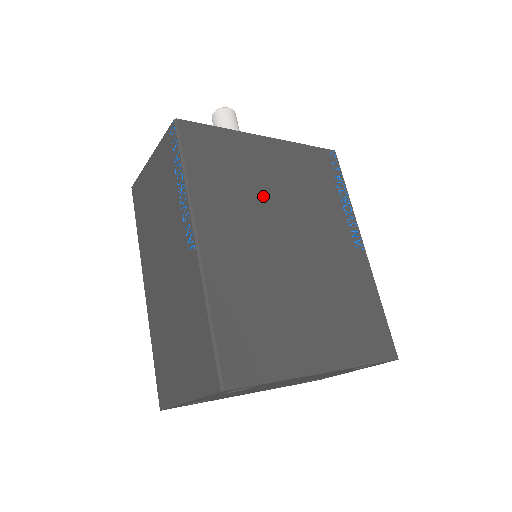
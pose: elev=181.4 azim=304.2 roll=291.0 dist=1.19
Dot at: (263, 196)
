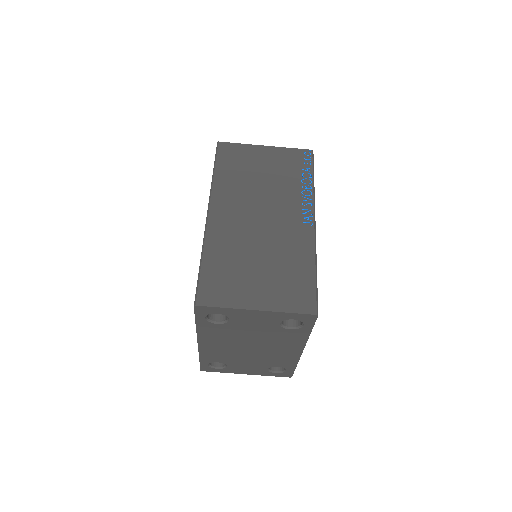
Dot at: occluded
